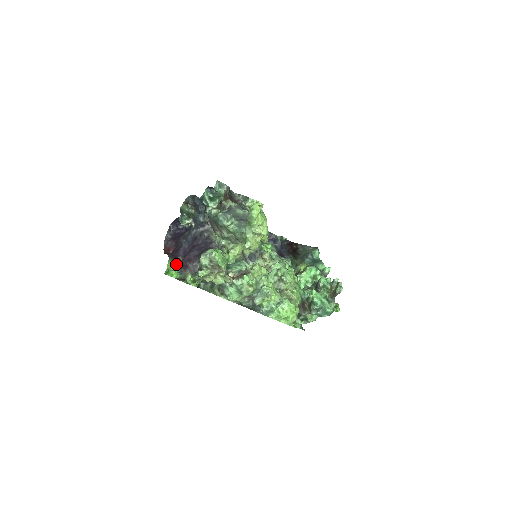
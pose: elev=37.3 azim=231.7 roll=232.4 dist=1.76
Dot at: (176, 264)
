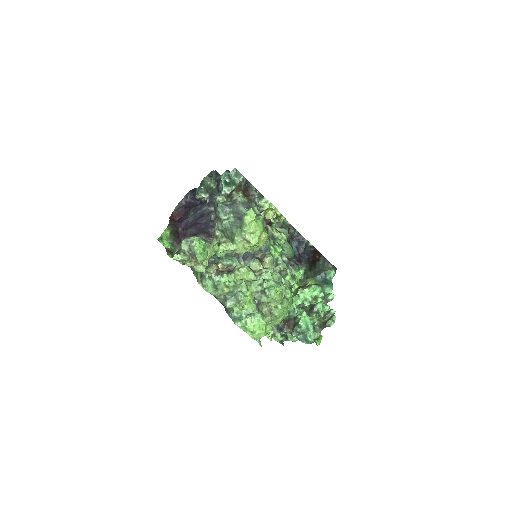
Dot at: (172, 234)
